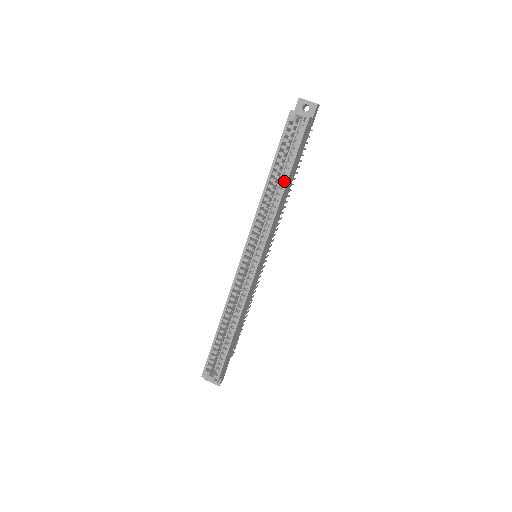
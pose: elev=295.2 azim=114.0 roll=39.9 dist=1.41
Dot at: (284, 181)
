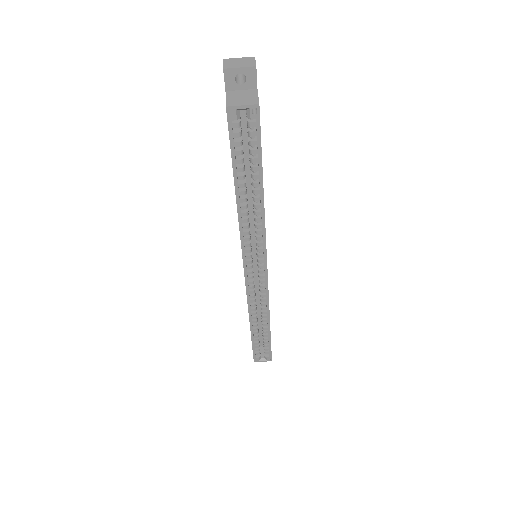
Dot at: occluded
